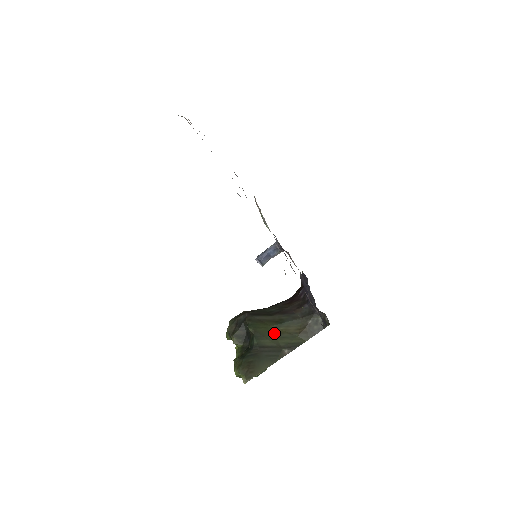
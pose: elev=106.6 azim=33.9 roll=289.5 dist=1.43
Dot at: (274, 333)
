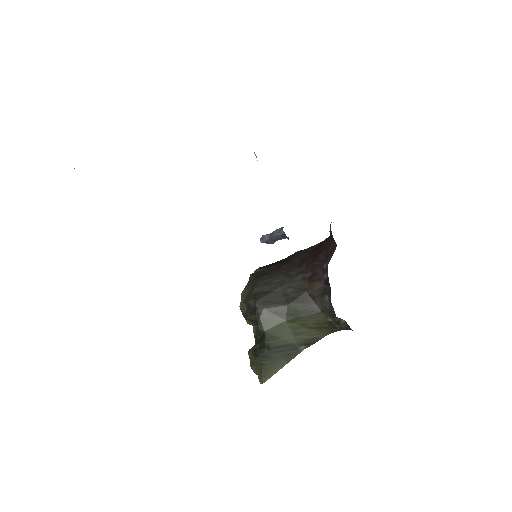
Dot at: (289, 329)
